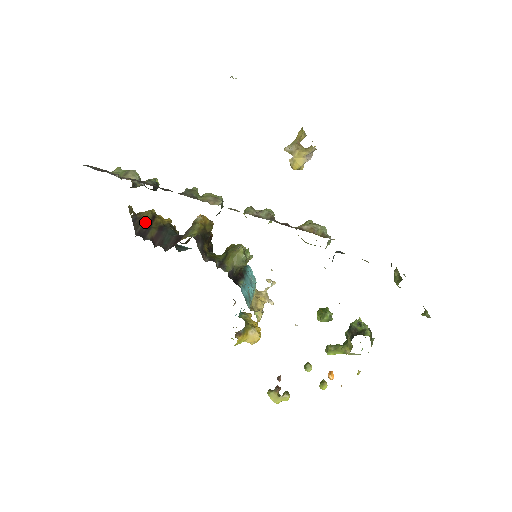
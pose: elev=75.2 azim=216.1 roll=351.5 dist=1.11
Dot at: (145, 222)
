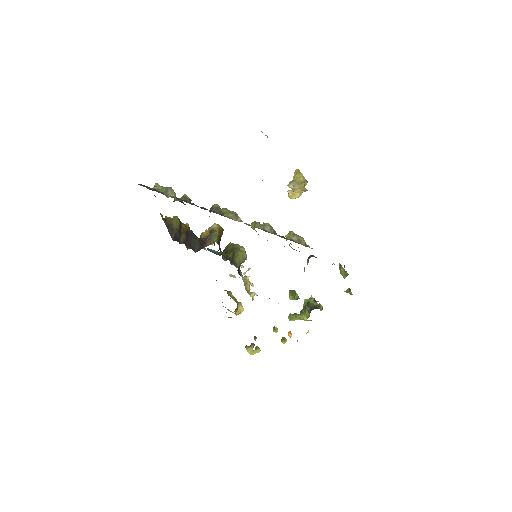
Dot at: (176, 228)
